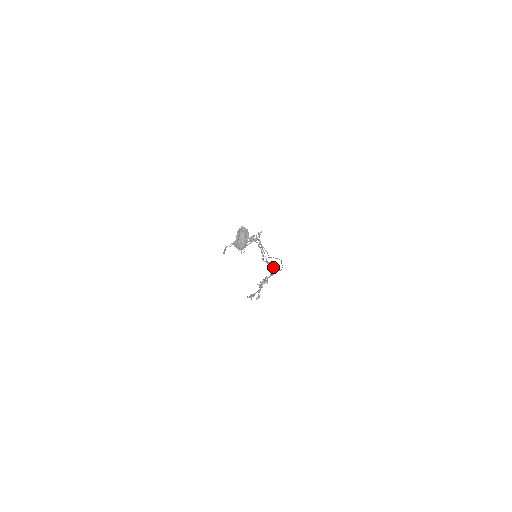
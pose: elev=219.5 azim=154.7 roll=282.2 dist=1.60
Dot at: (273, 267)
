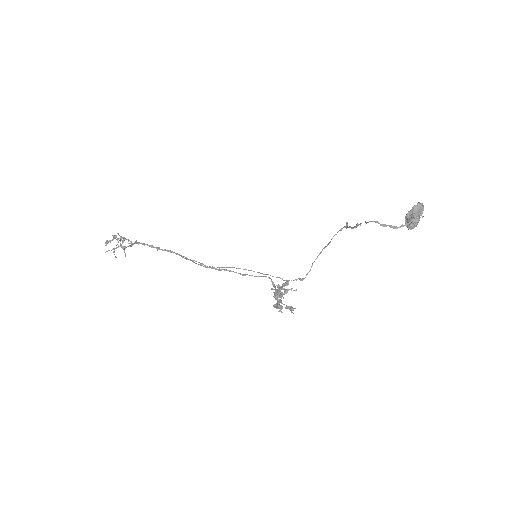
Dot at: (308, 272)
